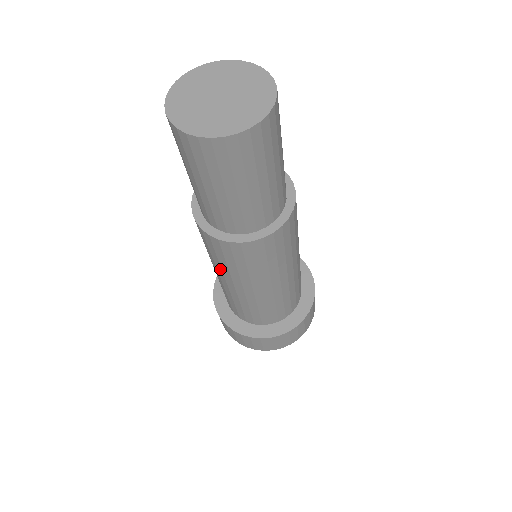
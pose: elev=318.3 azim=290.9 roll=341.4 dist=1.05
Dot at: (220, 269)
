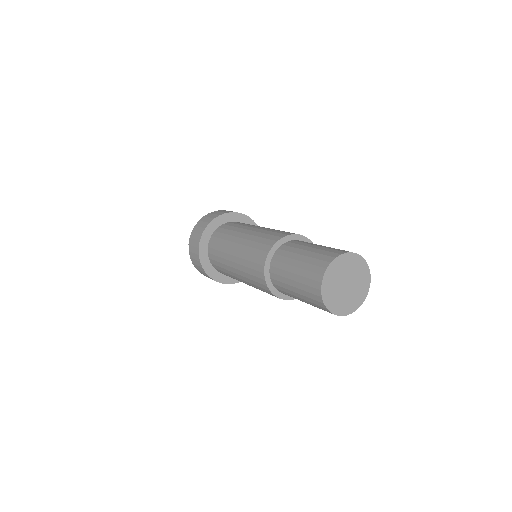
Dot at: occluded
